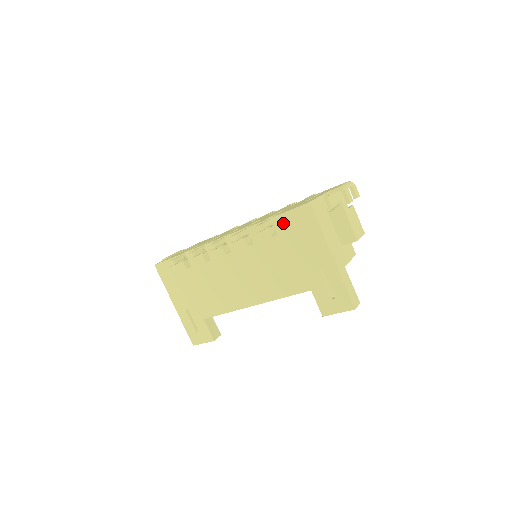
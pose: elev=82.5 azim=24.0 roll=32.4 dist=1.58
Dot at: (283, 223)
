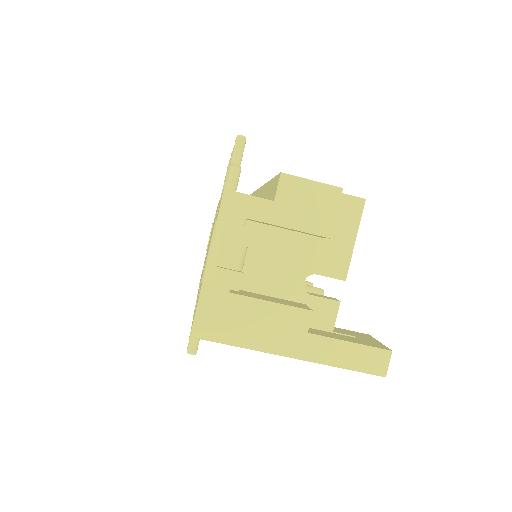
Dot at: occluded
